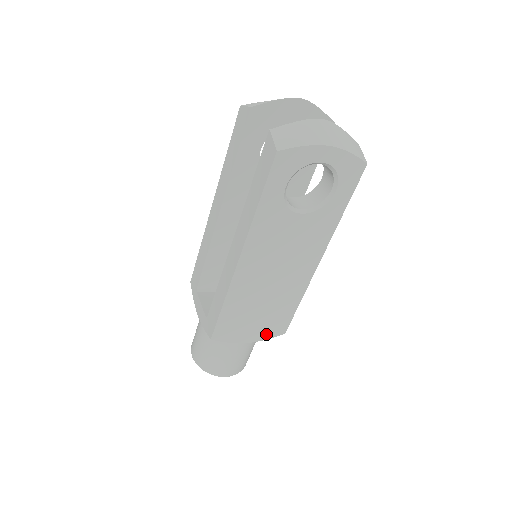
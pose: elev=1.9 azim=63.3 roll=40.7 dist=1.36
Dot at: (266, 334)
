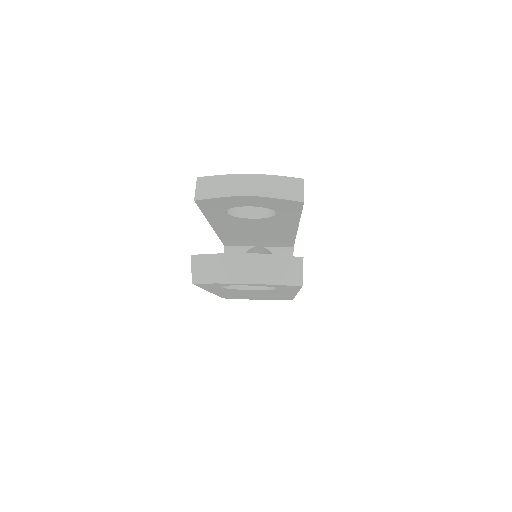
Dot at: (273, 299)
